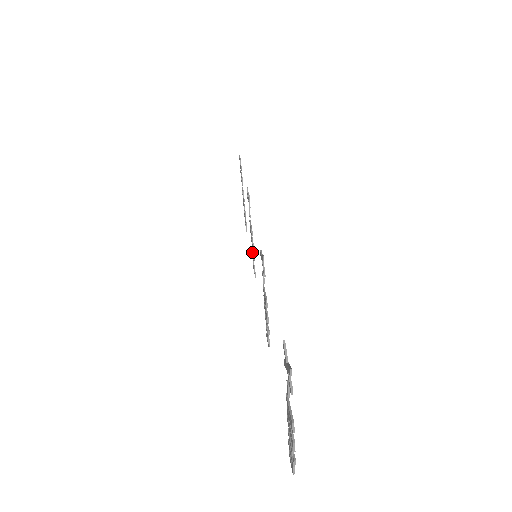
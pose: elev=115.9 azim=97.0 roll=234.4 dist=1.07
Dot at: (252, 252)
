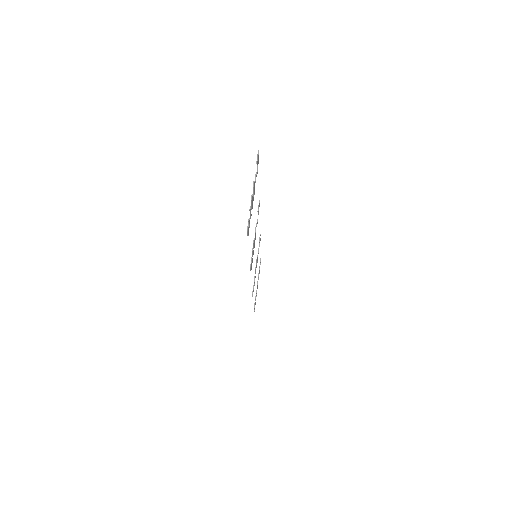
Dot at: occluded
